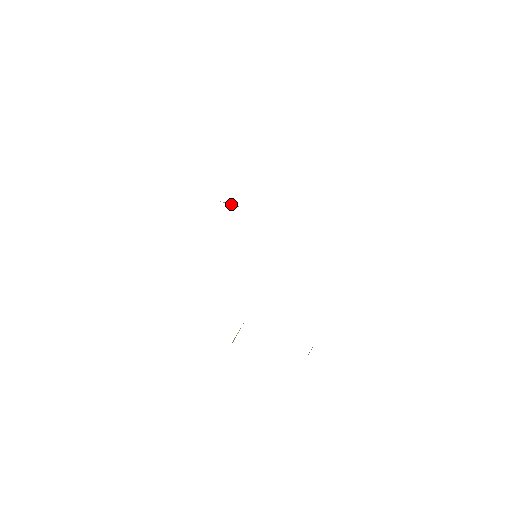
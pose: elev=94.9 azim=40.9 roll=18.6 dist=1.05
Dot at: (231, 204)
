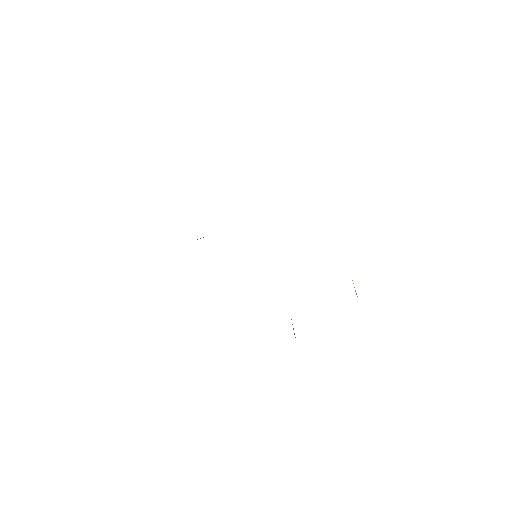
Dot at: occluded
